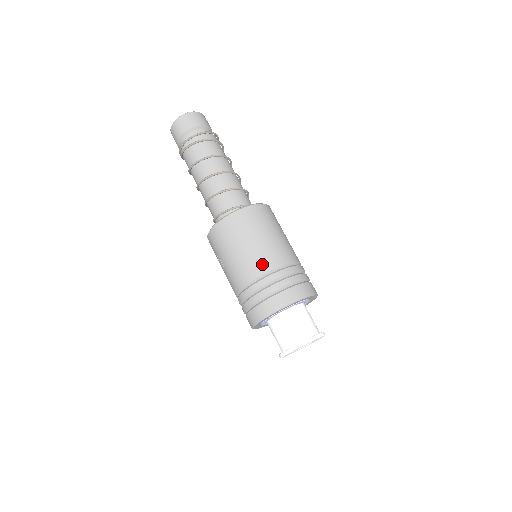
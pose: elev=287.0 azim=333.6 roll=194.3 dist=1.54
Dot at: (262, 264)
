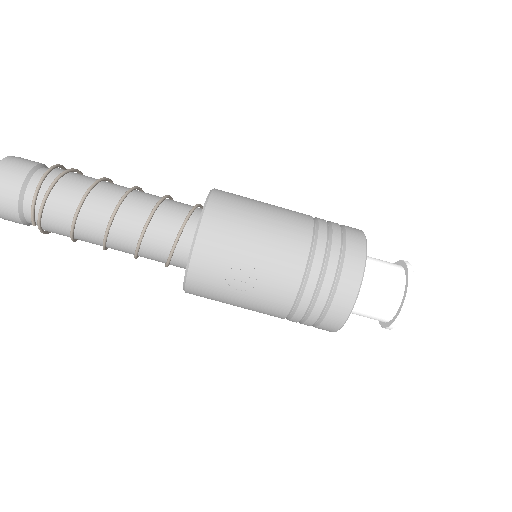
Dot at: (299, 228)
